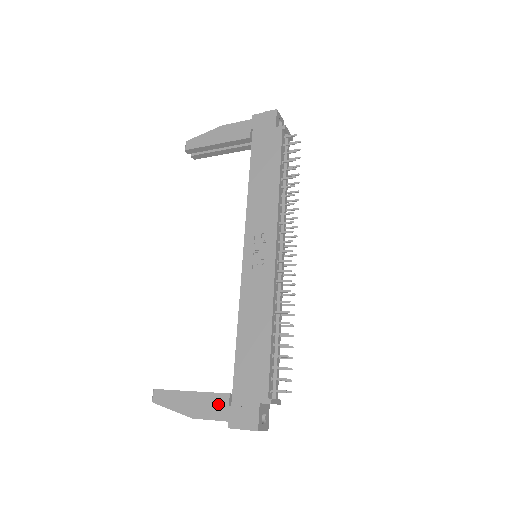
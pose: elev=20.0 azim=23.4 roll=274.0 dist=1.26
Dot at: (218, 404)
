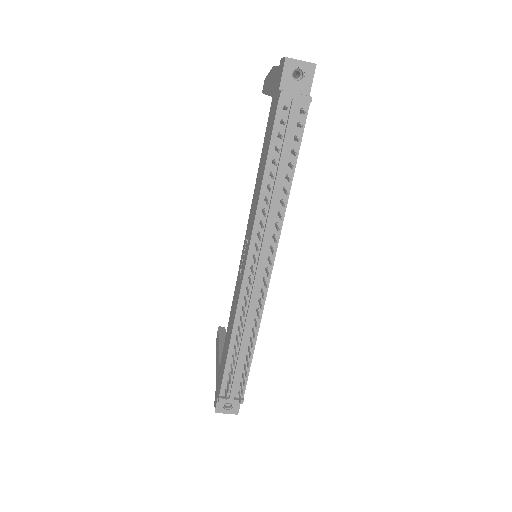
Dot at: (218, 371)
